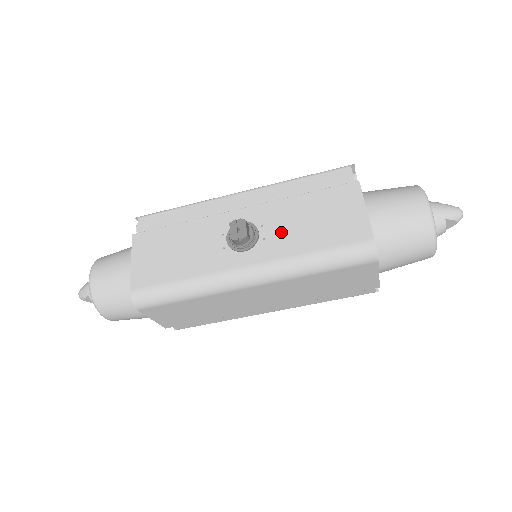
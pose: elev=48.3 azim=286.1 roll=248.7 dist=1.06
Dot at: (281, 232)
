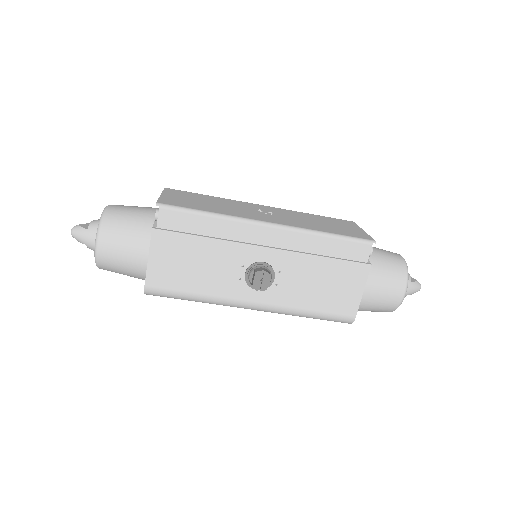
Dot at: (293, 285)
